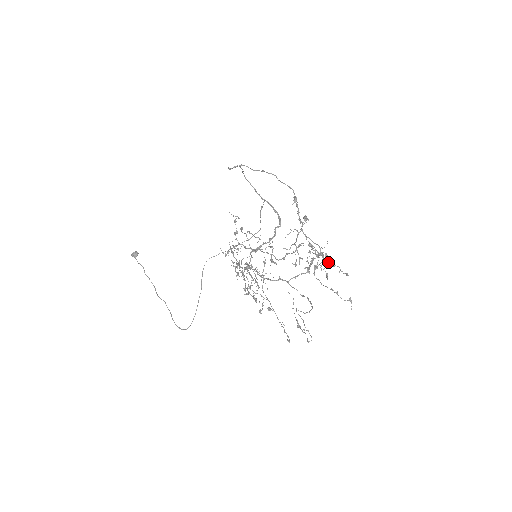
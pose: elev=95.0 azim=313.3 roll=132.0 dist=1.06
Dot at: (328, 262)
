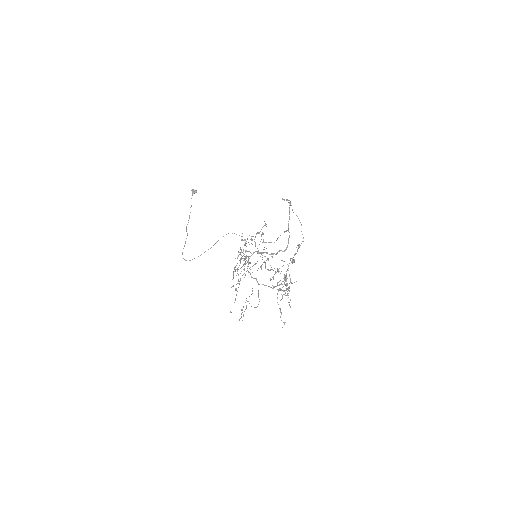
Dot at: occluded
